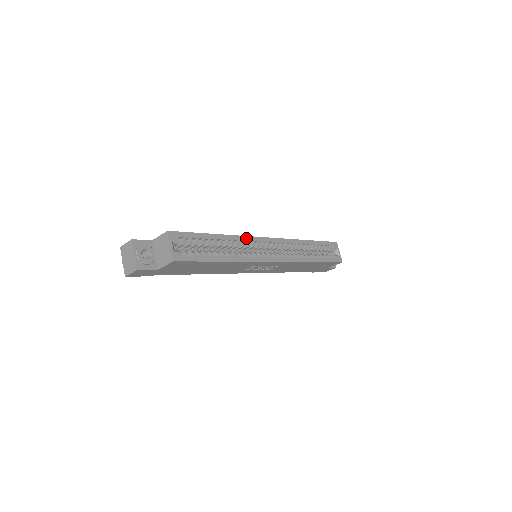
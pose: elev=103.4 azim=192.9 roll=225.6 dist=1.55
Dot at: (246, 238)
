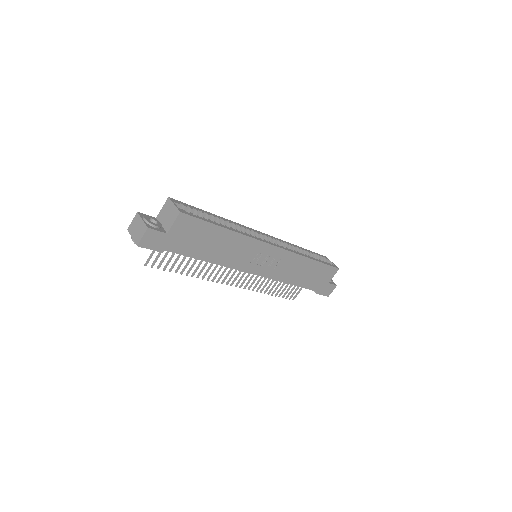
Dot at: (241, 225)
